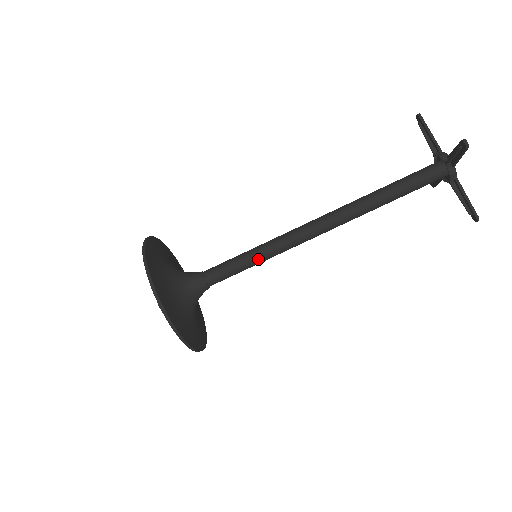
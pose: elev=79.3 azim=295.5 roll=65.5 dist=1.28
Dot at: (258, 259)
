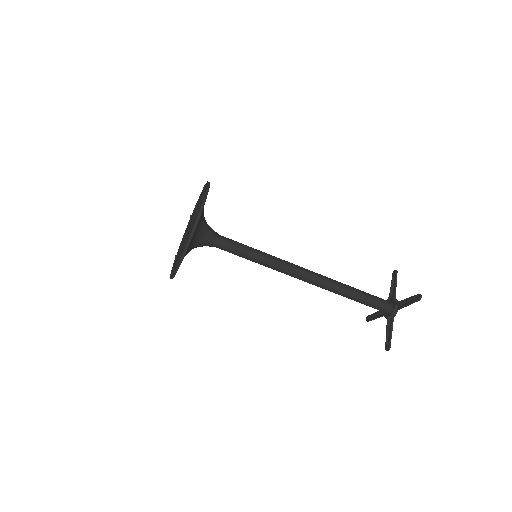
Dot at: occluded
